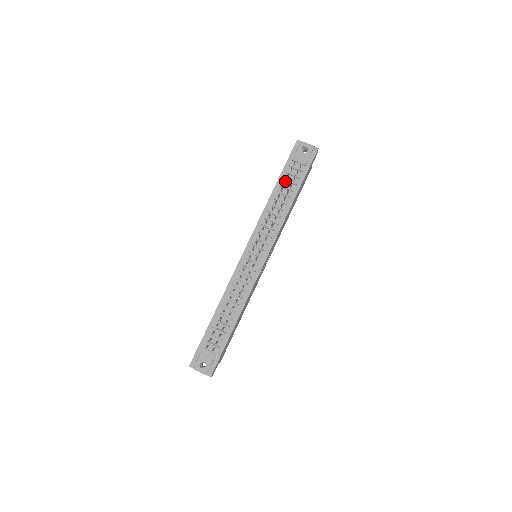
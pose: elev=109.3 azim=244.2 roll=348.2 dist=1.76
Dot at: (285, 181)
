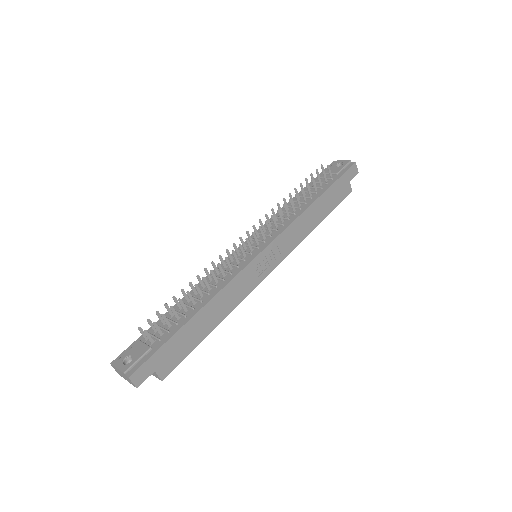
Dot at: (308, 183)
